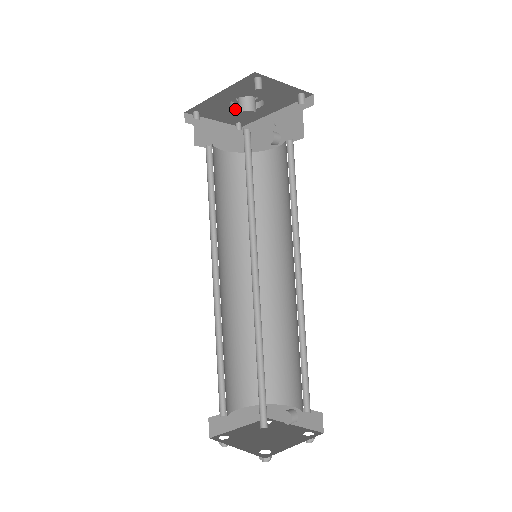
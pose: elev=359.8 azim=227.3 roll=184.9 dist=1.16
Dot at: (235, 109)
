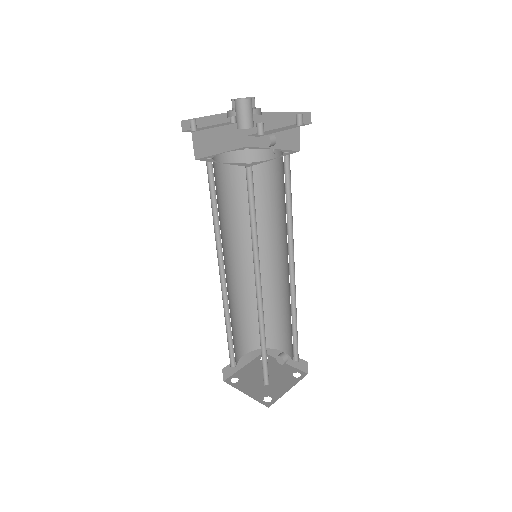
Dot at: occluded
